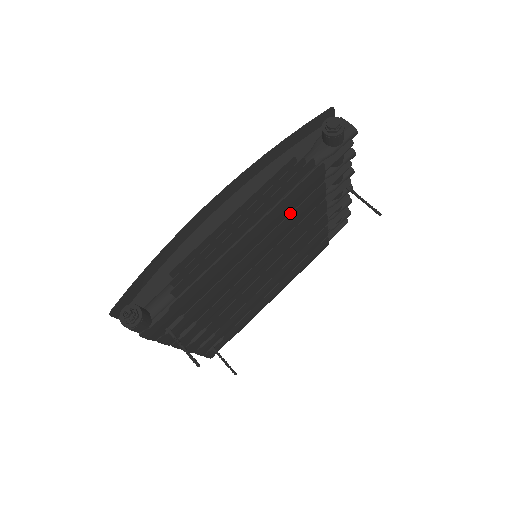
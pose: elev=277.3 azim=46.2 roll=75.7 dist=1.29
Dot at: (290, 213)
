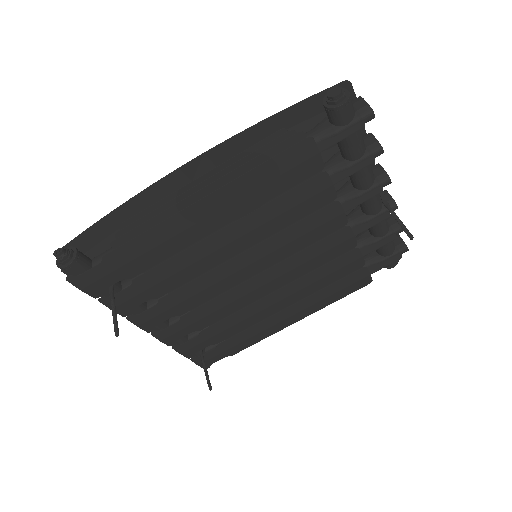
Dot at: occluded
